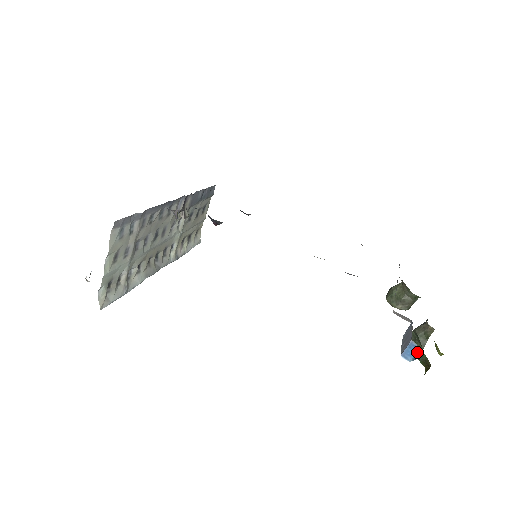
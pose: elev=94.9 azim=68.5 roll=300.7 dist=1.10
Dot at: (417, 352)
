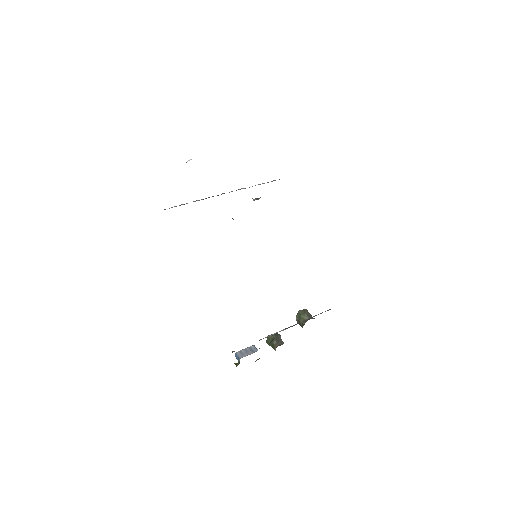
Dot at: occluded
